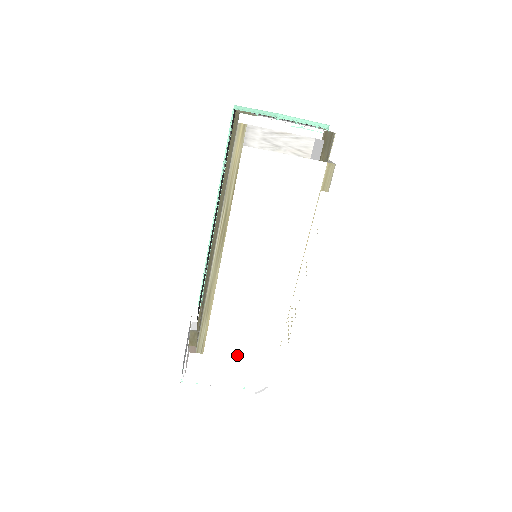
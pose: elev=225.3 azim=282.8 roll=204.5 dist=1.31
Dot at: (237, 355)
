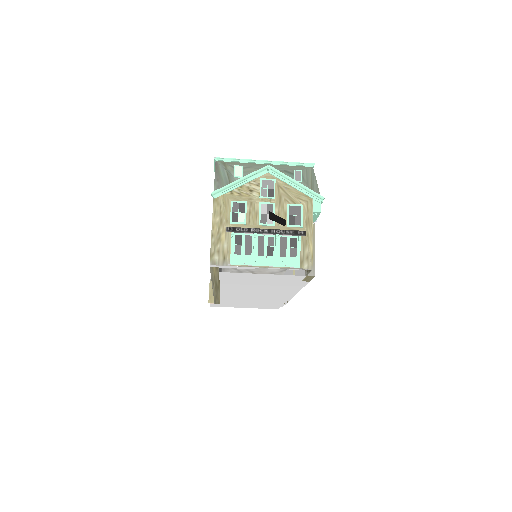
Dot at: occluded
